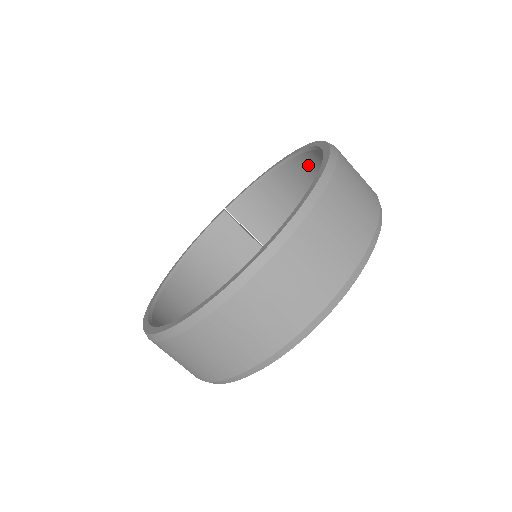
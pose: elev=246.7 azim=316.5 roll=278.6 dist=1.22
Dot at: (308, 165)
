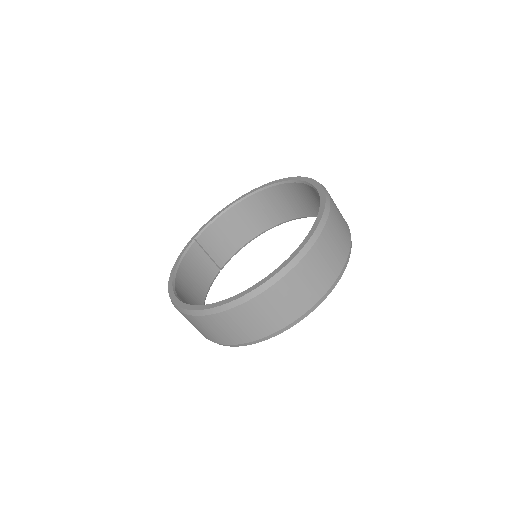
Dot at: (264, 199)
